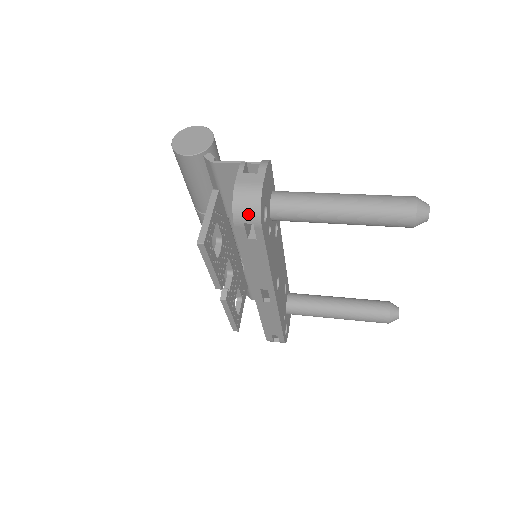
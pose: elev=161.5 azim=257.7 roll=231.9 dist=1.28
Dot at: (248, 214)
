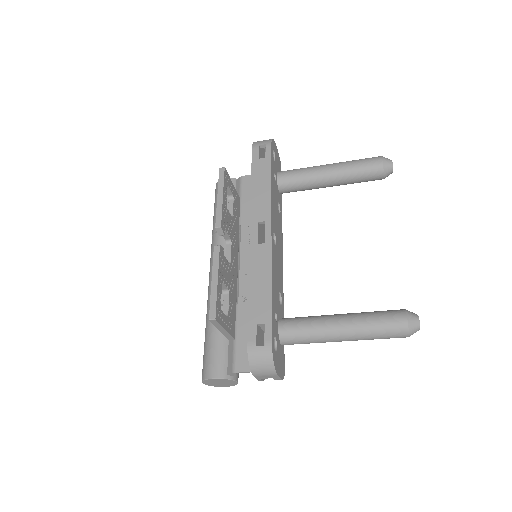
Dot at: (263, 141)
